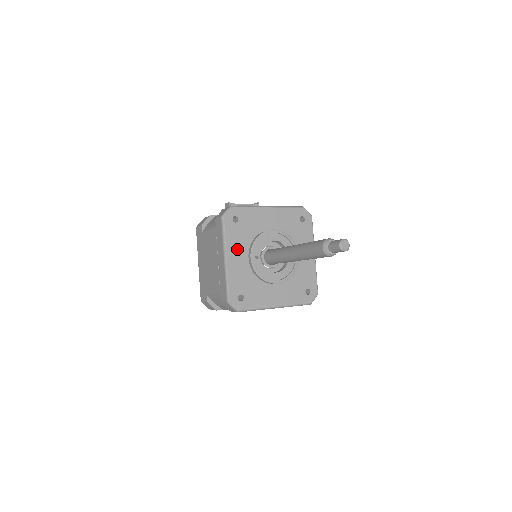
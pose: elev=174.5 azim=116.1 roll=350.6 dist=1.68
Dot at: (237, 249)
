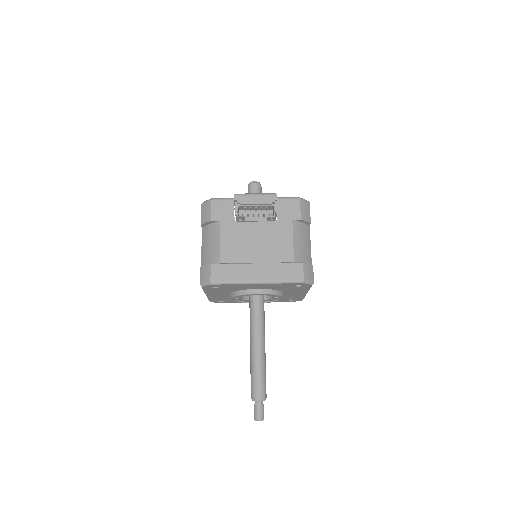
Dot at: (217, 293)
